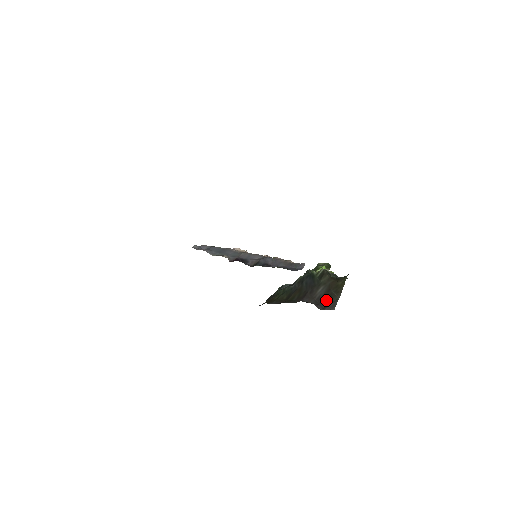
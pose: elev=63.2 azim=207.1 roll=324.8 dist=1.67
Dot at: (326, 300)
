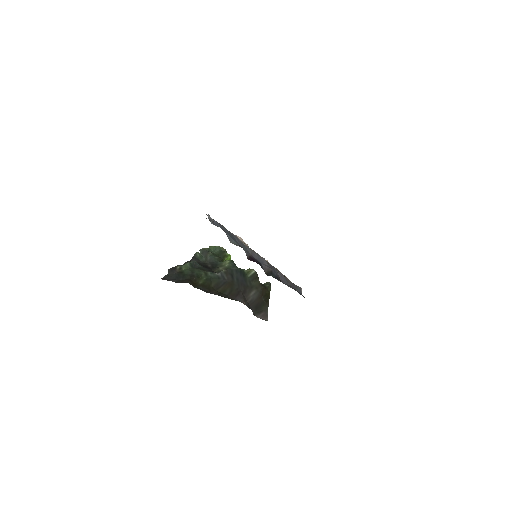
Dot at: (258, 307)
